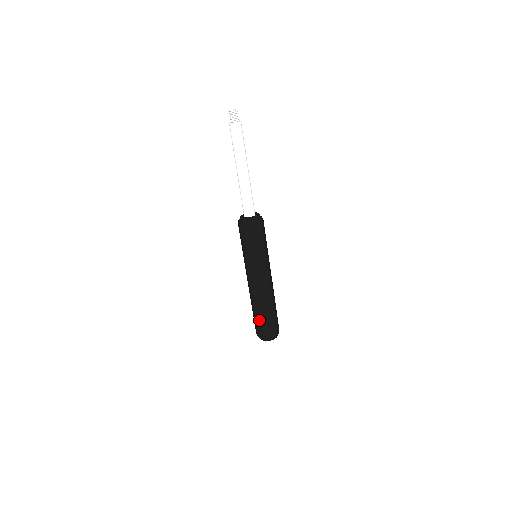
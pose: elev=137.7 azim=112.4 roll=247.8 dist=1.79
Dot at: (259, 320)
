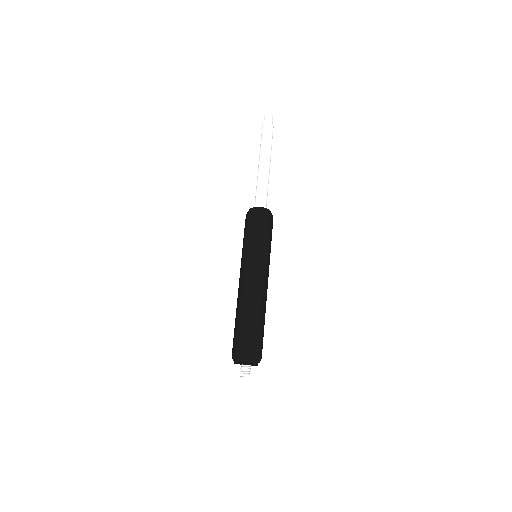
Dot at: (236, 330)
